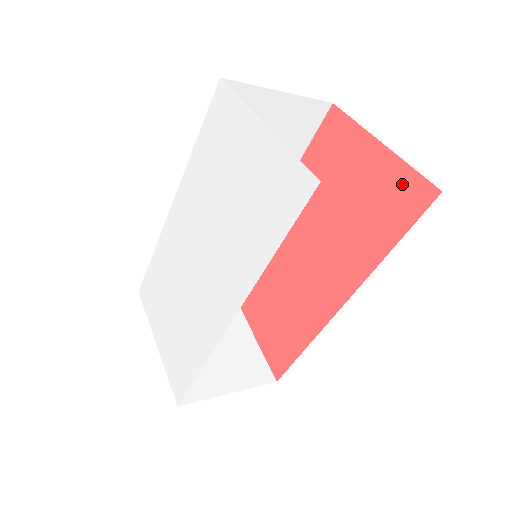
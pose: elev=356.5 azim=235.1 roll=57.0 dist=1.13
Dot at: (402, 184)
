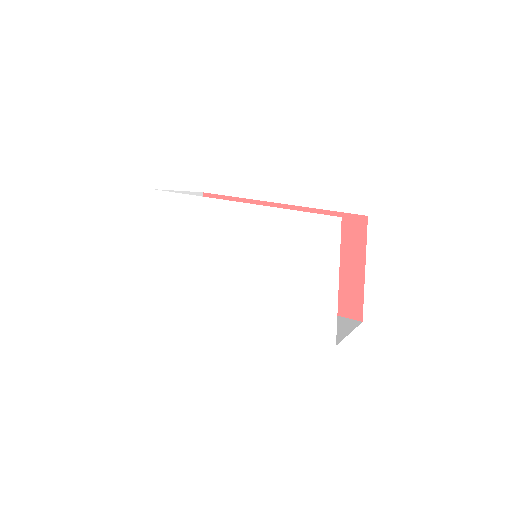
Dot at: (353, 297)
